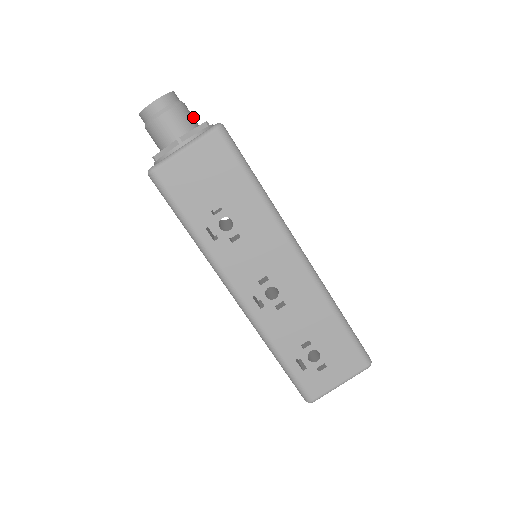
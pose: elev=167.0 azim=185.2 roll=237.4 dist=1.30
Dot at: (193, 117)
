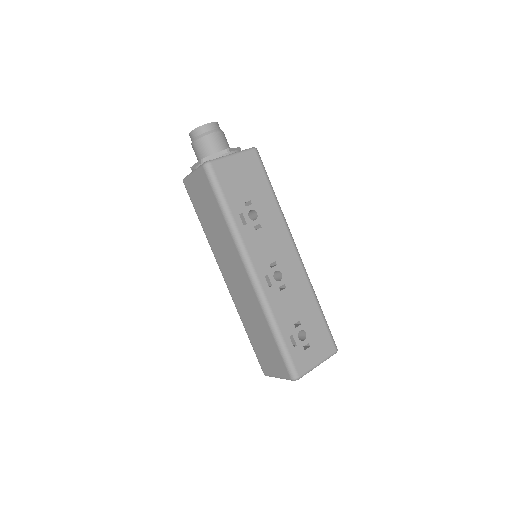
Dot at: occluded
